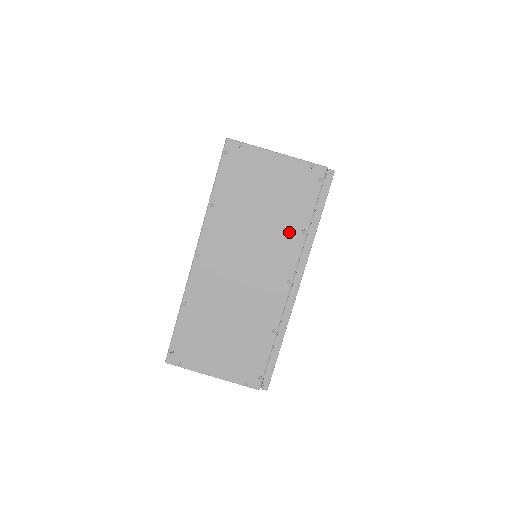
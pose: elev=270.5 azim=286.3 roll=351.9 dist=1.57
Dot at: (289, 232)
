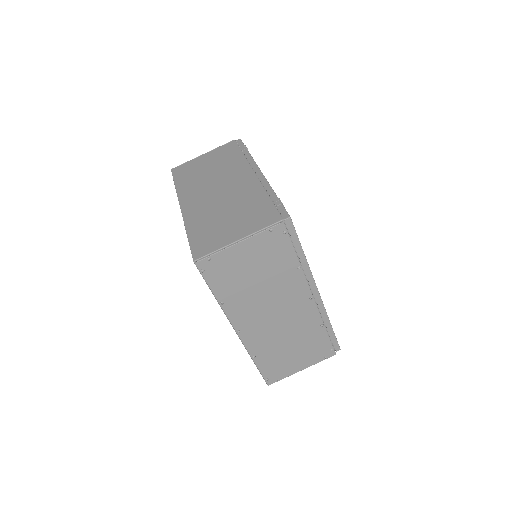
Dot at: (288, 276)
